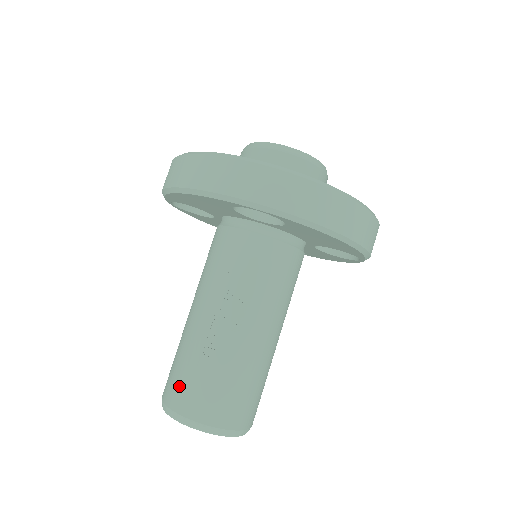
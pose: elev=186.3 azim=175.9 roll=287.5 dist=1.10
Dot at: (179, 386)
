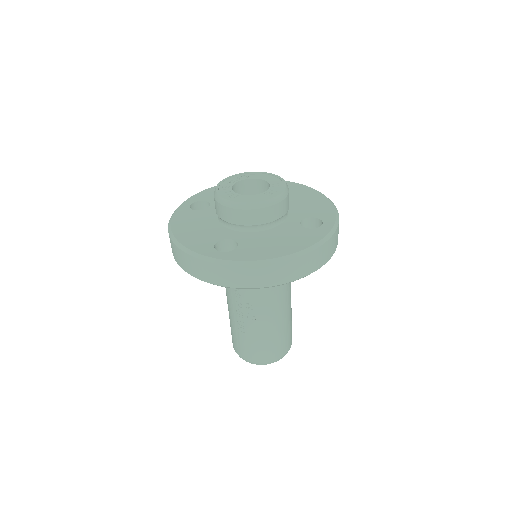
Dot at: (235, 342)
